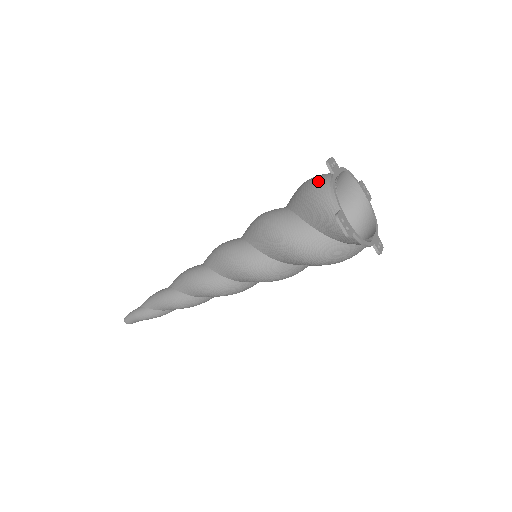
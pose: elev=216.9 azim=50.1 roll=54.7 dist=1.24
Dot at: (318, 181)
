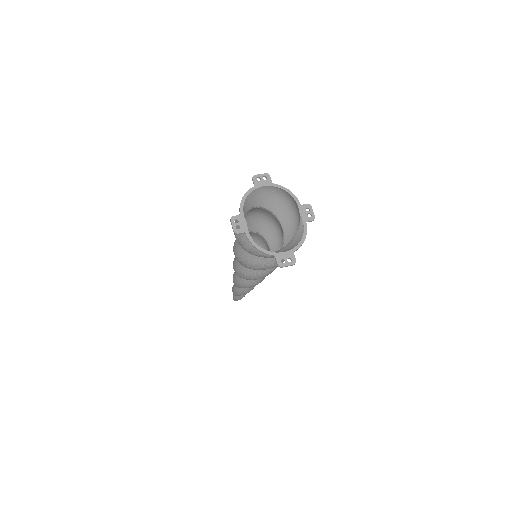
Dot at: (244, 245)
